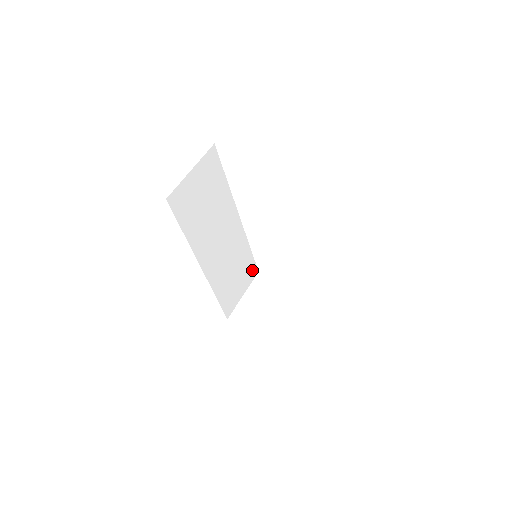
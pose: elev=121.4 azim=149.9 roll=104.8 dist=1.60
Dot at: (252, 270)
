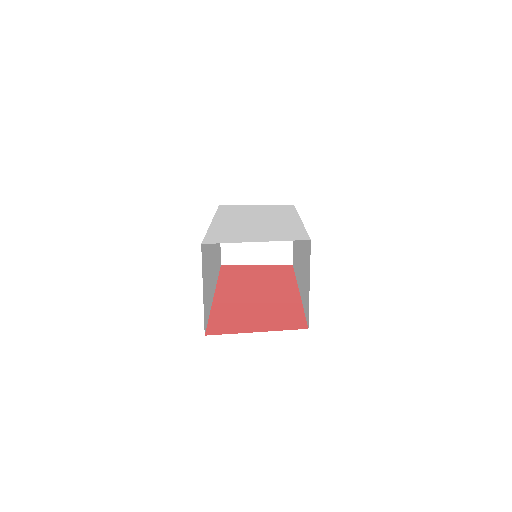
Dot at: occluded
